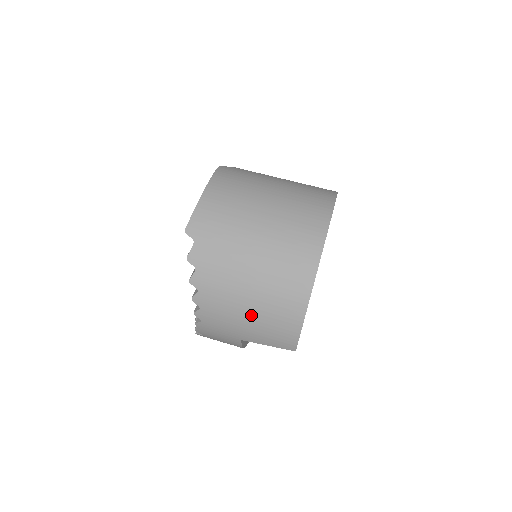
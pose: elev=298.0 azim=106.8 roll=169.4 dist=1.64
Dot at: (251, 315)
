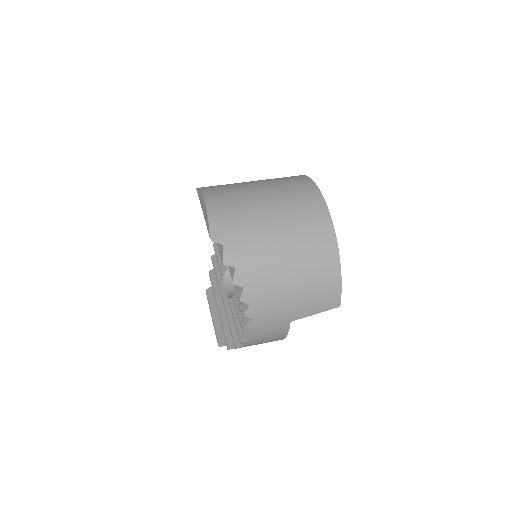
Dot at: (297, 289)
